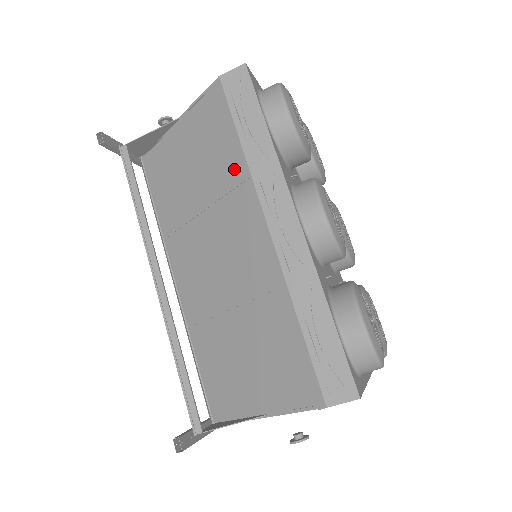
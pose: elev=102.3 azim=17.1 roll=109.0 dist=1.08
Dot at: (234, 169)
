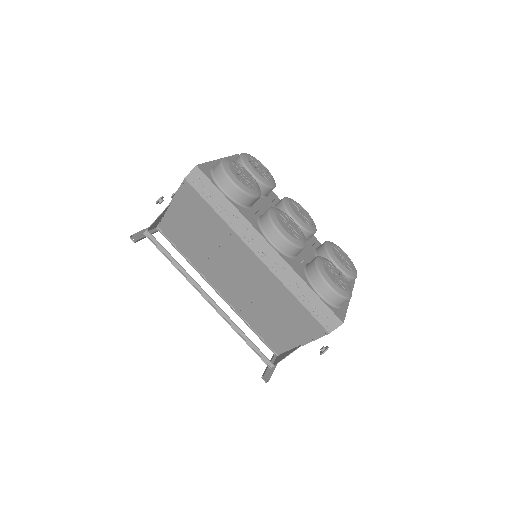
Dot at: (221, 228)
